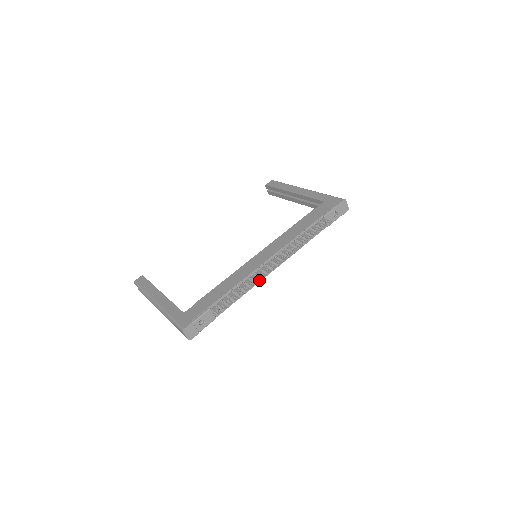
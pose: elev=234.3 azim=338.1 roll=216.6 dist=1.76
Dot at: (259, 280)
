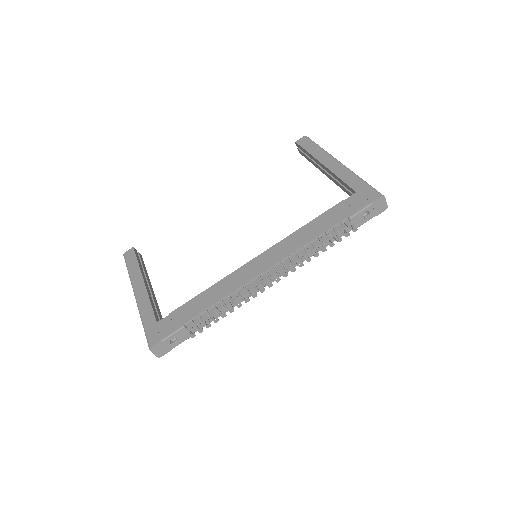
Dot at: (247, 300)
